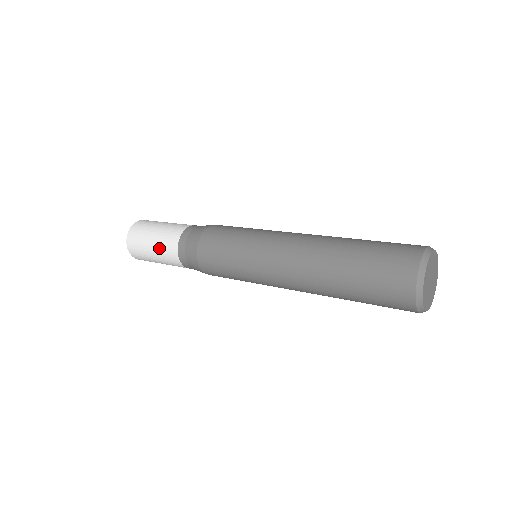
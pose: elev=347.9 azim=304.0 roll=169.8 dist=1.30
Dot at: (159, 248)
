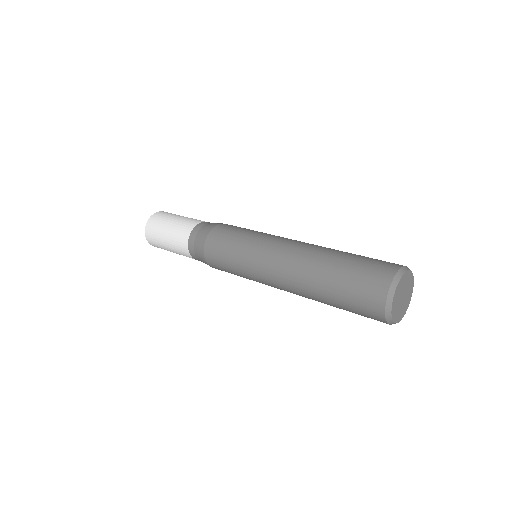
Dot at: (178, 223)
